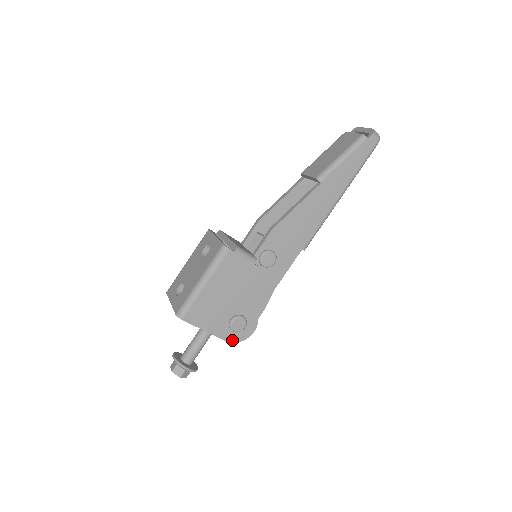
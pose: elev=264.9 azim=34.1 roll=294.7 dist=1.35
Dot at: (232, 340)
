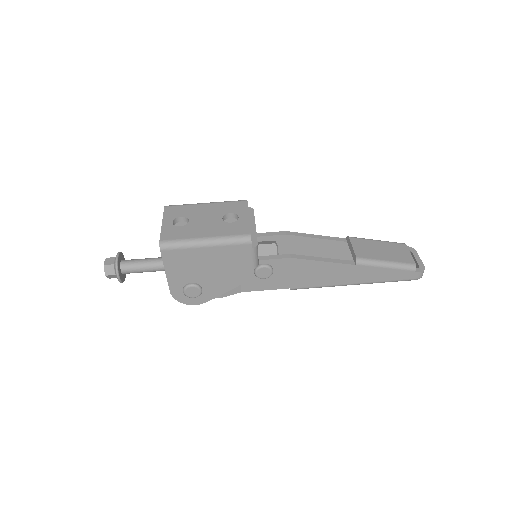
Dot at: (175, 295)
